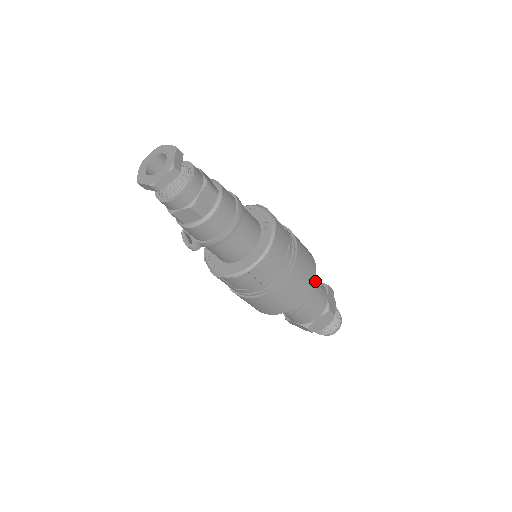
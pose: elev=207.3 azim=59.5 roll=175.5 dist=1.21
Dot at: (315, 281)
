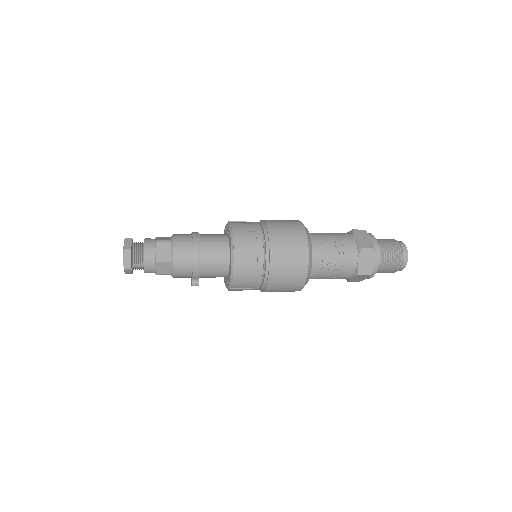
Dot at: (326, 236)
